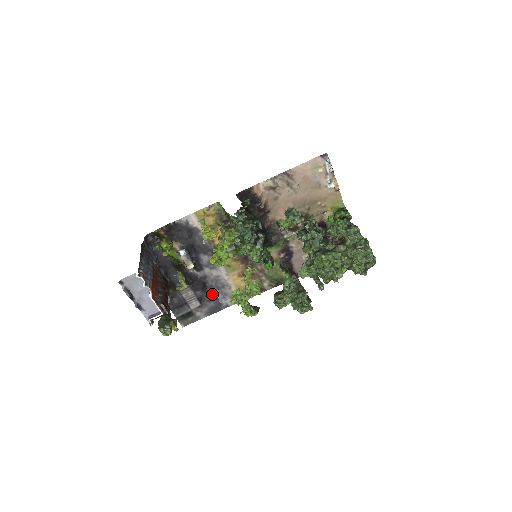
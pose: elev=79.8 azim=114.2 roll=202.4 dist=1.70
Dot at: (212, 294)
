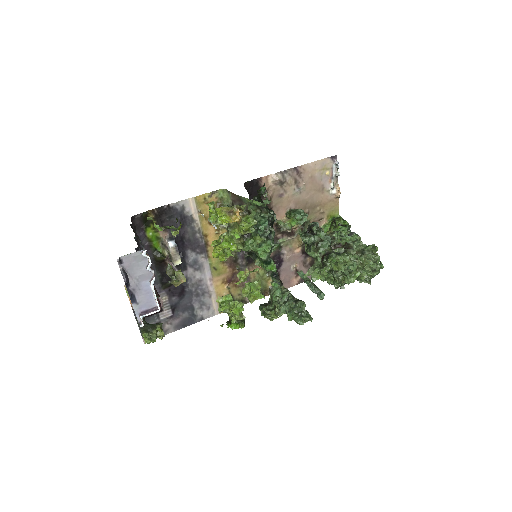
Dot at: (189, 302)
